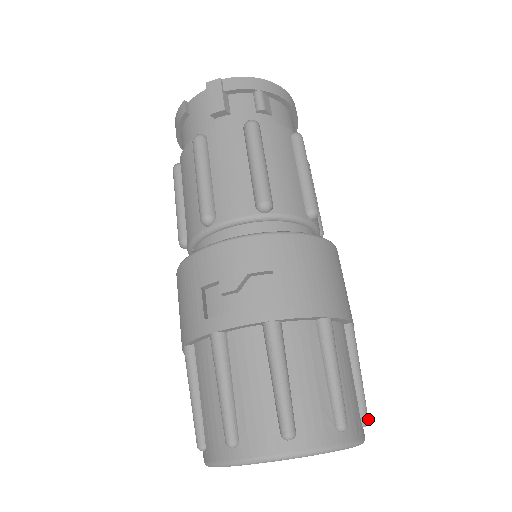
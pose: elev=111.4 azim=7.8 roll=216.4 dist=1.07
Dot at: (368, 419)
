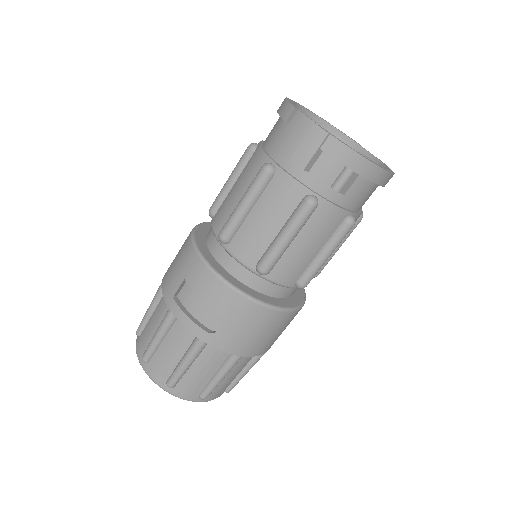
Dot at: occluded
